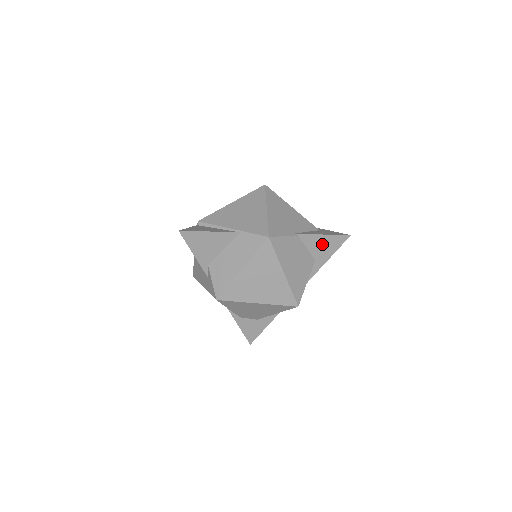
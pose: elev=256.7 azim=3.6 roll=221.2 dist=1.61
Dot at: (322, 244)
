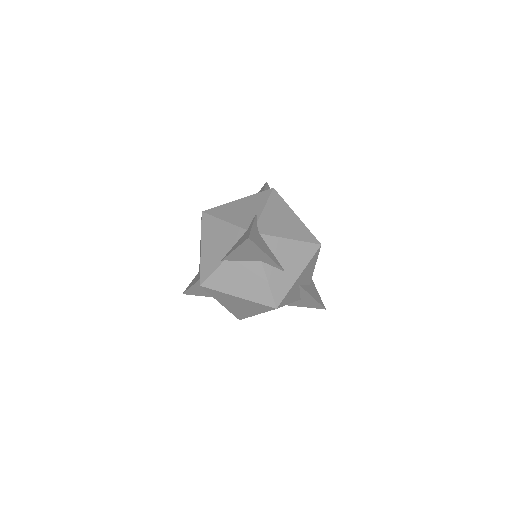
Dot at: (245, 253)
